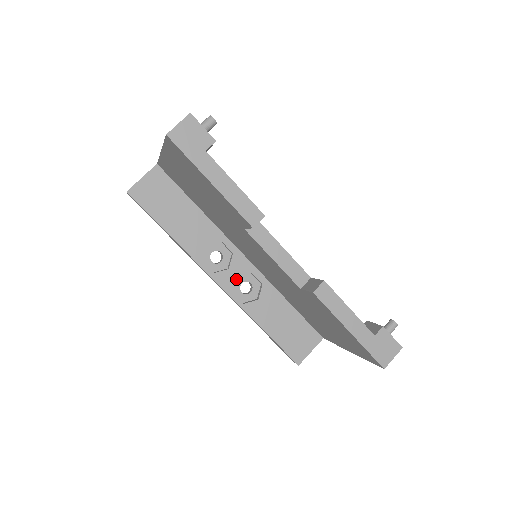
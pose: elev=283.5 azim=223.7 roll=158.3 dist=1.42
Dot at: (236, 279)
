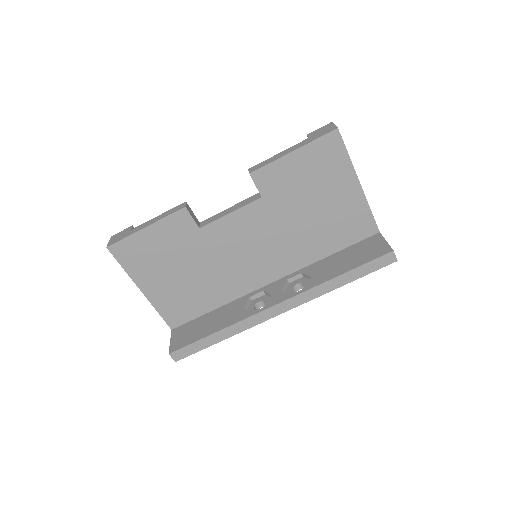
Dot at: occluded
